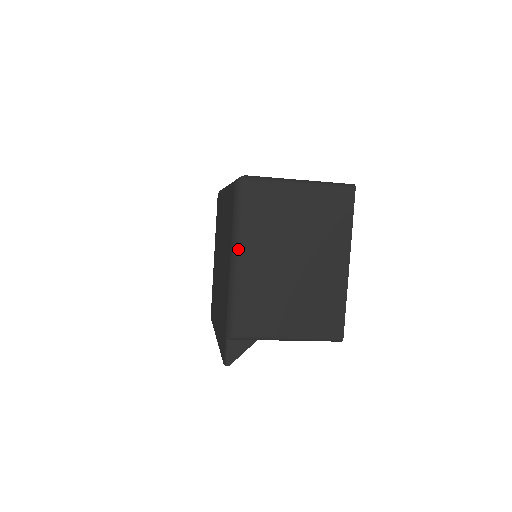
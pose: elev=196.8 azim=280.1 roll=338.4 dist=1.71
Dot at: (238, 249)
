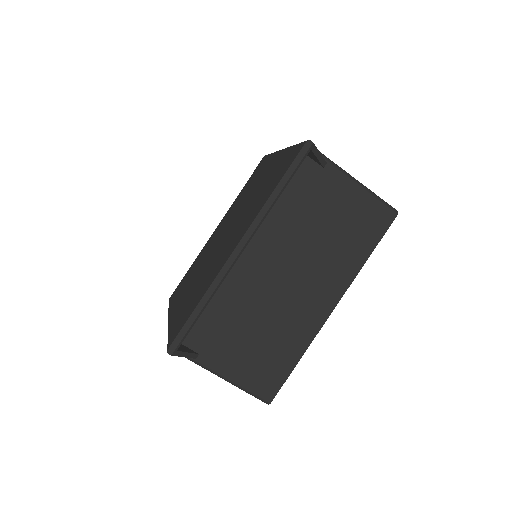
Dot at: occluded
